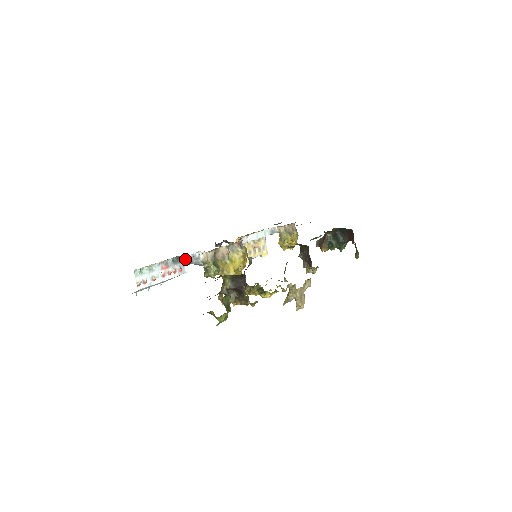
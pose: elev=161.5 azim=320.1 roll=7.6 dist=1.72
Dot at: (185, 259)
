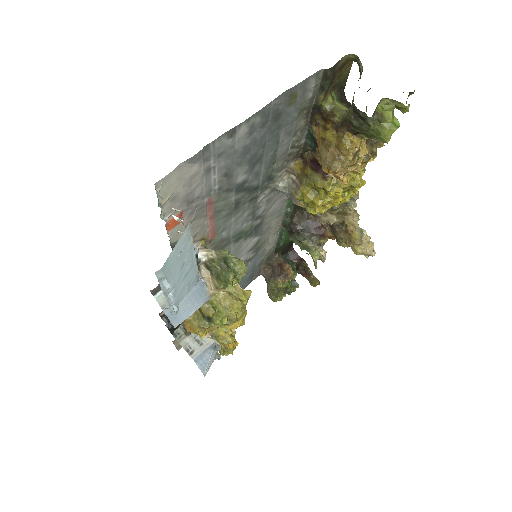
Dot at: occluded
